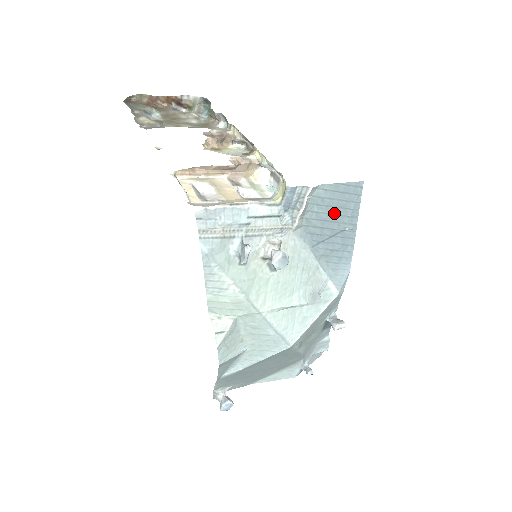
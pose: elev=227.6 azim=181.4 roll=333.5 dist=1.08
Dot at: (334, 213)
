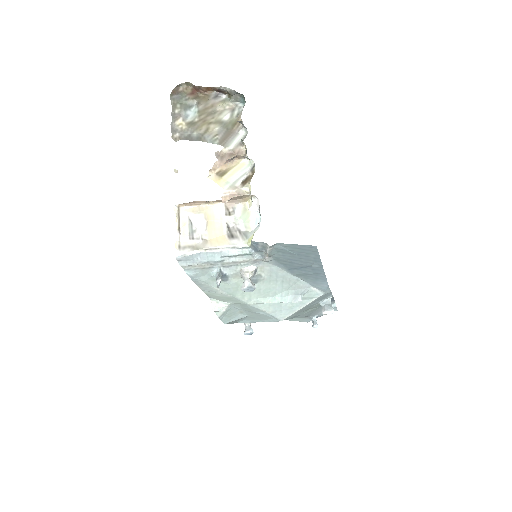
Dot at: (298, 257)
